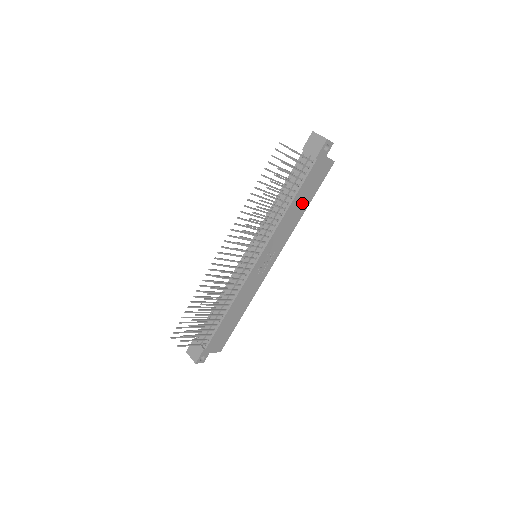
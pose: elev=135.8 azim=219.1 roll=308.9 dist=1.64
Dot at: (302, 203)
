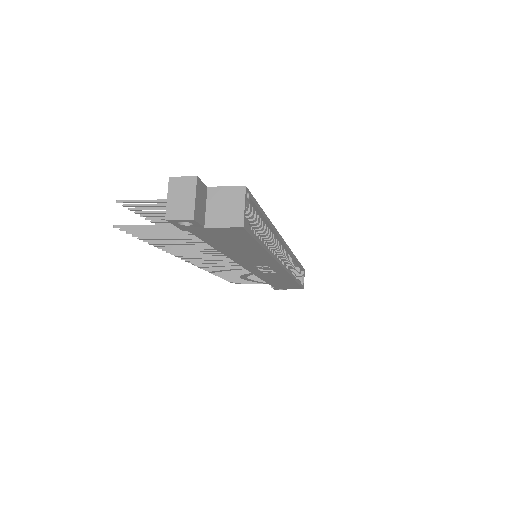
Dot at: (245, 249)
